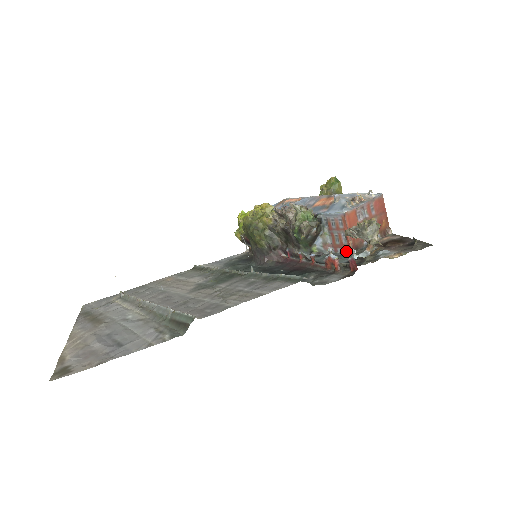
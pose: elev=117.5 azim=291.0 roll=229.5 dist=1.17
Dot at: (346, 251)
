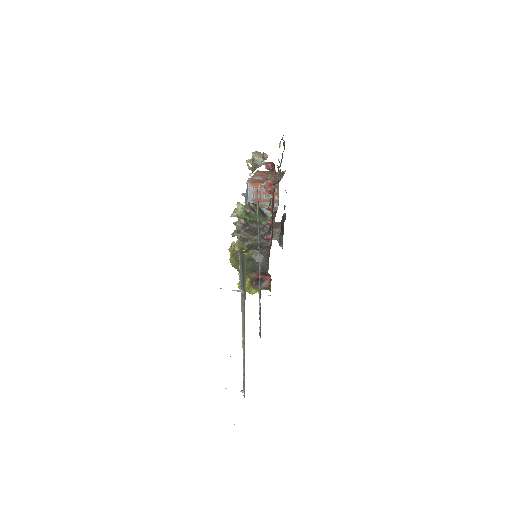
Dot at: (277, 191)
